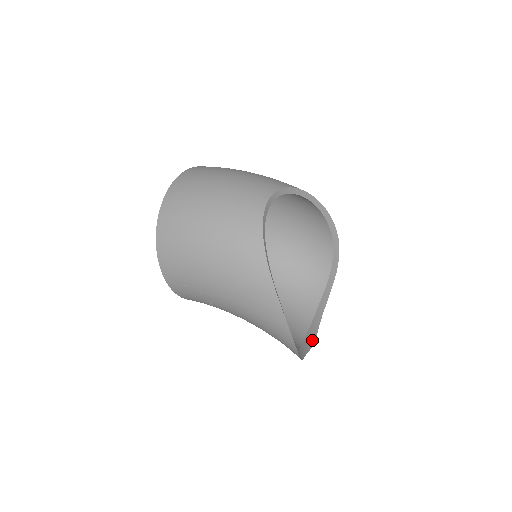
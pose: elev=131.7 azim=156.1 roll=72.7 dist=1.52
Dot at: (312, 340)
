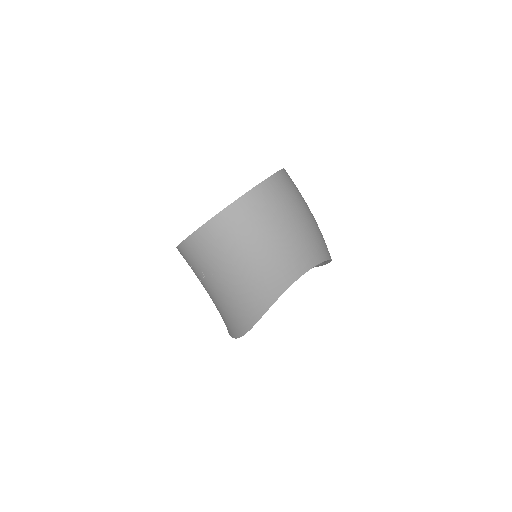
Dot at: occluded
